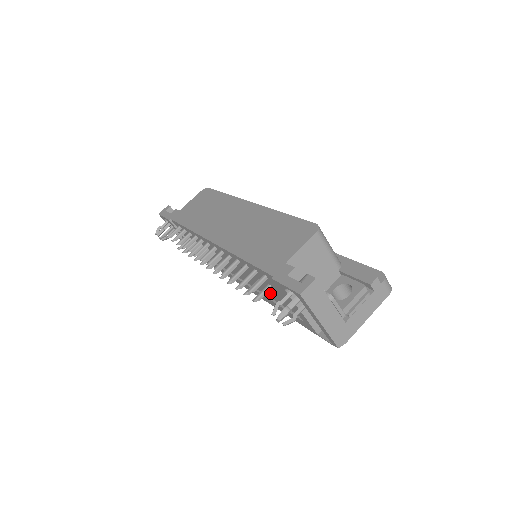
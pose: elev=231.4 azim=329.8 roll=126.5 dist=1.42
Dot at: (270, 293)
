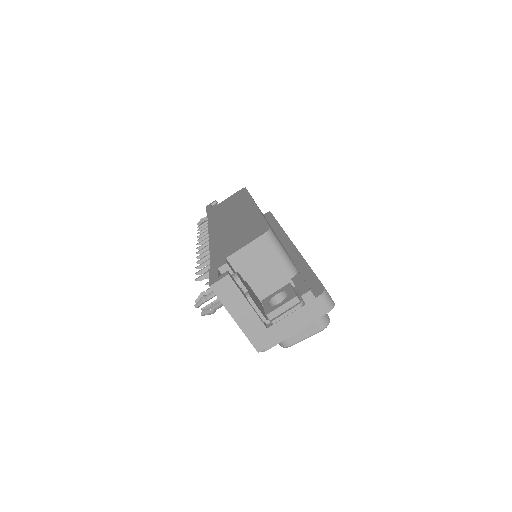
Dot at: occluded
